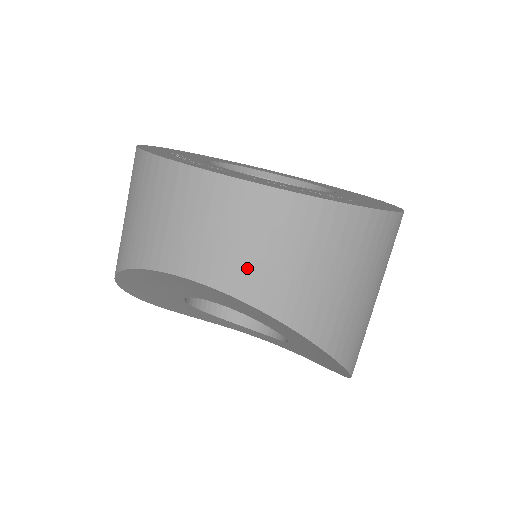
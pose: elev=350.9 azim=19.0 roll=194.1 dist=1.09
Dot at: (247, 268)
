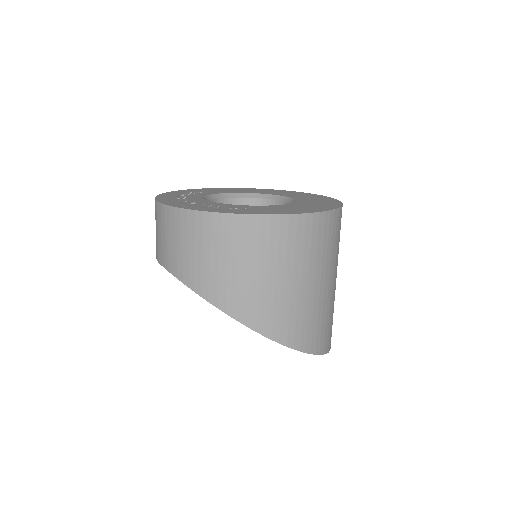
Dot at: (171, 254)
